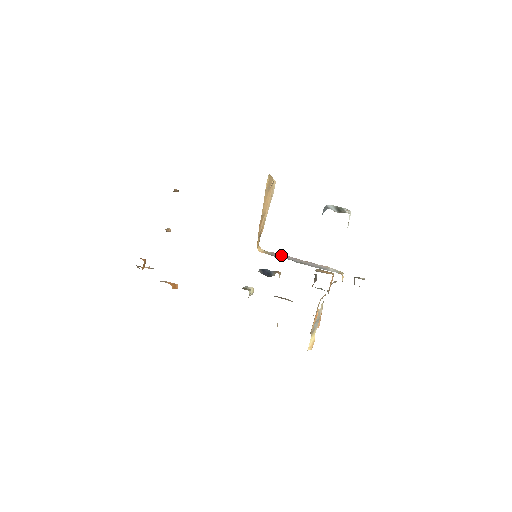
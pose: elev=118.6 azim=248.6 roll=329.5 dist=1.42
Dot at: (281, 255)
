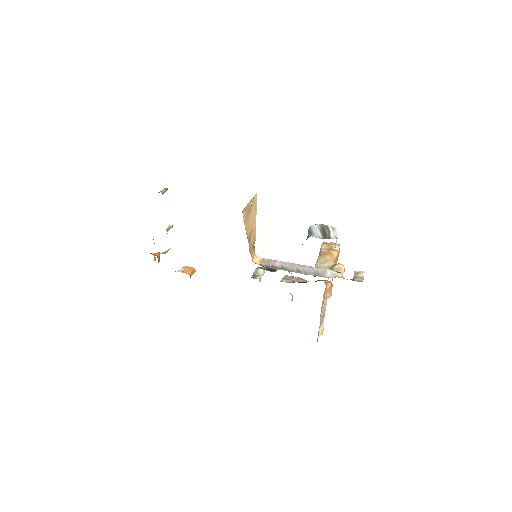
Dot at: (278, 263)
